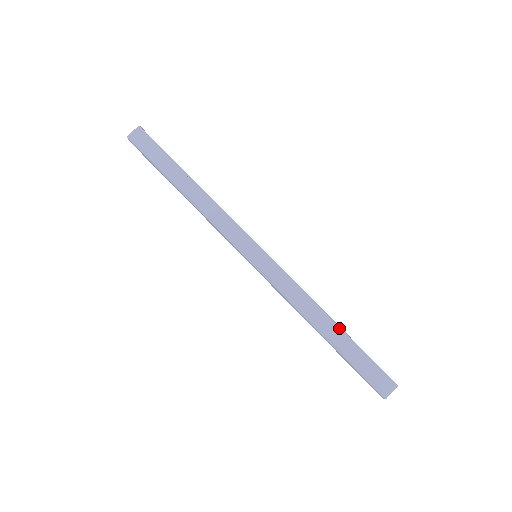
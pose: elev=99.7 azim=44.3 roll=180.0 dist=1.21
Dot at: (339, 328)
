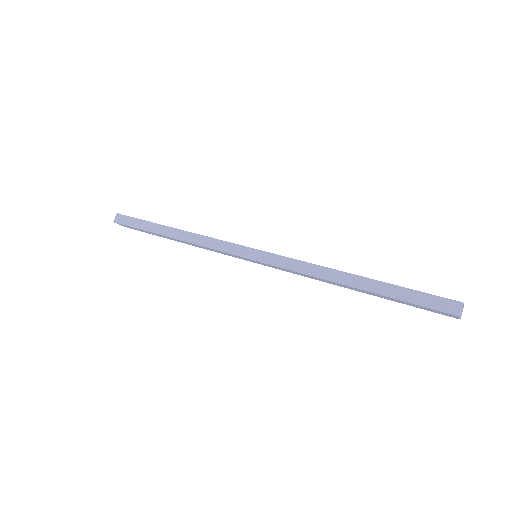
Dot at: occluded
